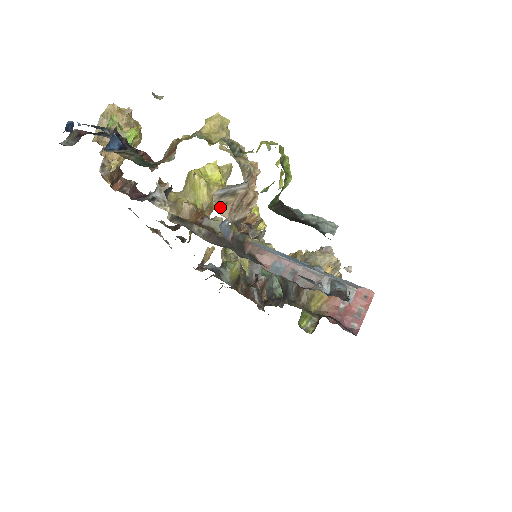
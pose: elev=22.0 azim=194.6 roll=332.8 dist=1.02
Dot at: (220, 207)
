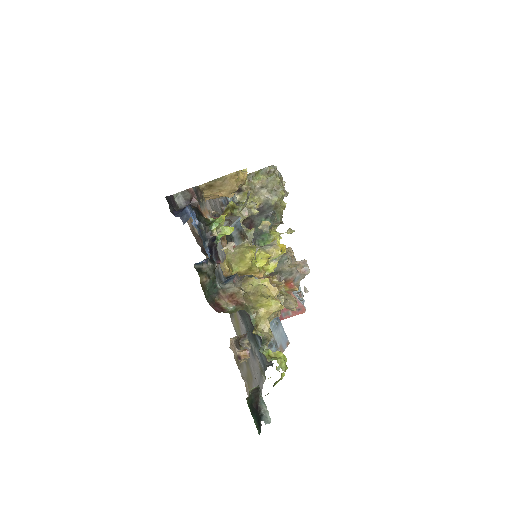
Dot at: occluded
